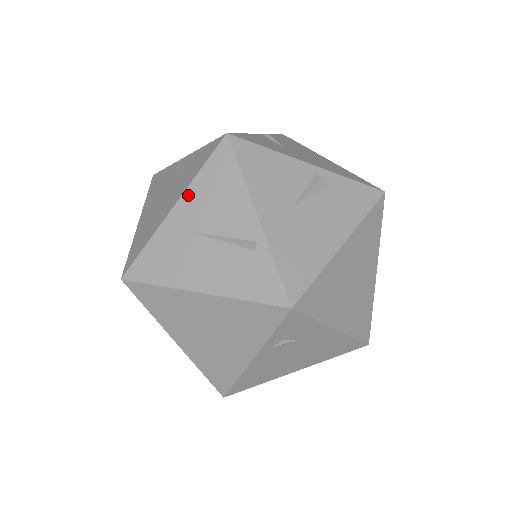
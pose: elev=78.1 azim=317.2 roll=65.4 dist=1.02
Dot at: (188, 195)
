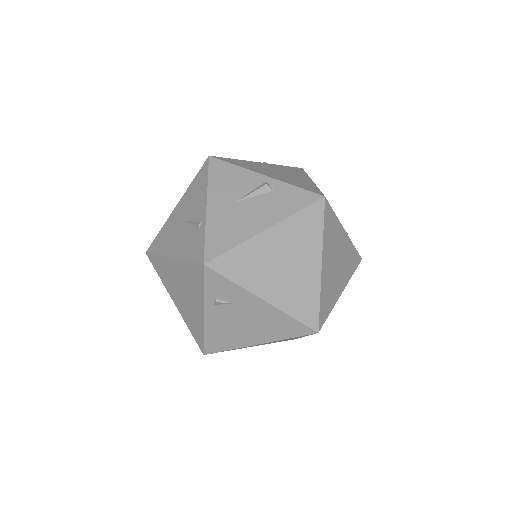
Dot at: (184, 197)
